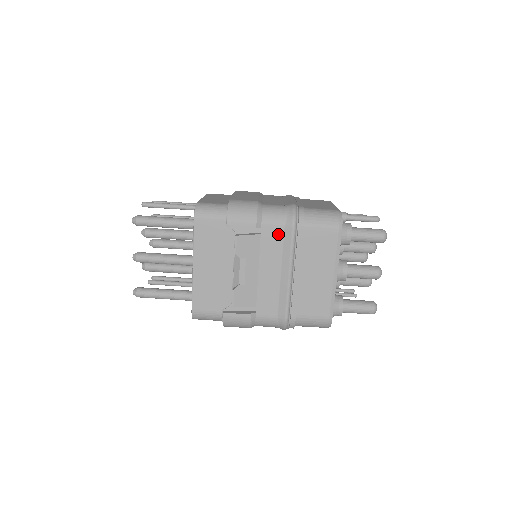
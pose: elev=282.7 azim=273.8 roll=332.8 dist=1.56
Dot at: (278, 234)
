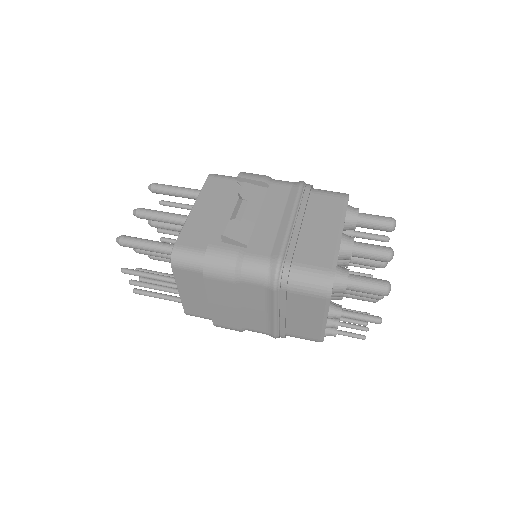
Dot at: (285, 191)
